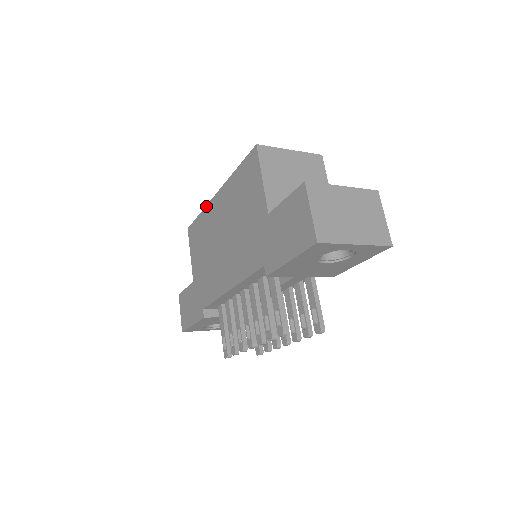
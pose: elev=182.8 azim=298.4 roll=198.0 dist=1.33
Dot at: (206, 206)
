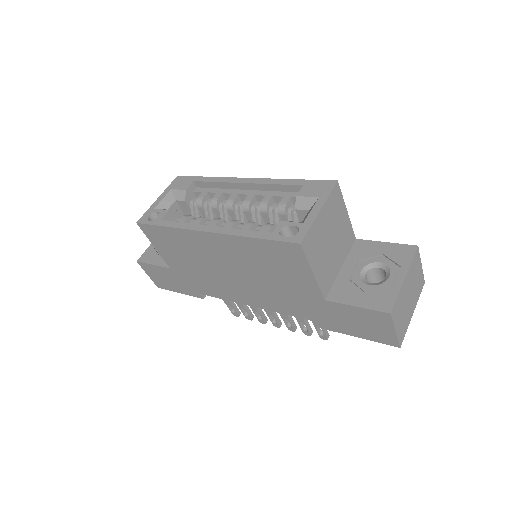
Dot at: (182, 230)
